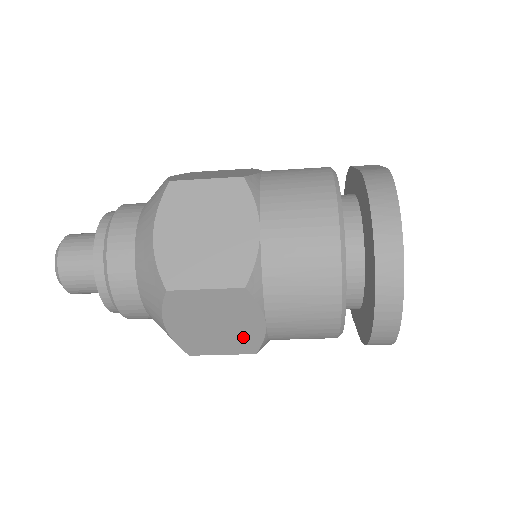
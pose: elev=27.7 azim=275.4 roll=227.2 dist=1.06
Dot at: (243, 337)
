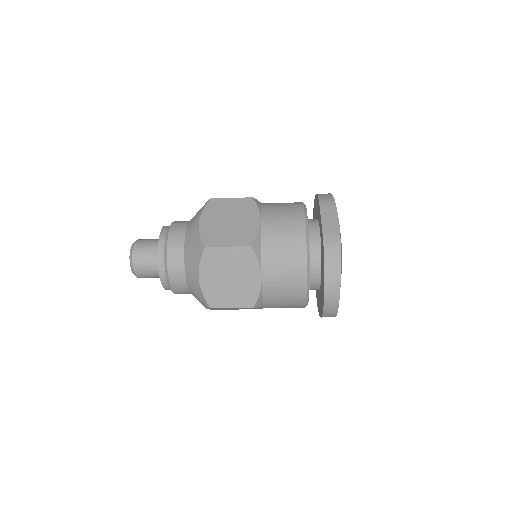
Dot at: occluded
